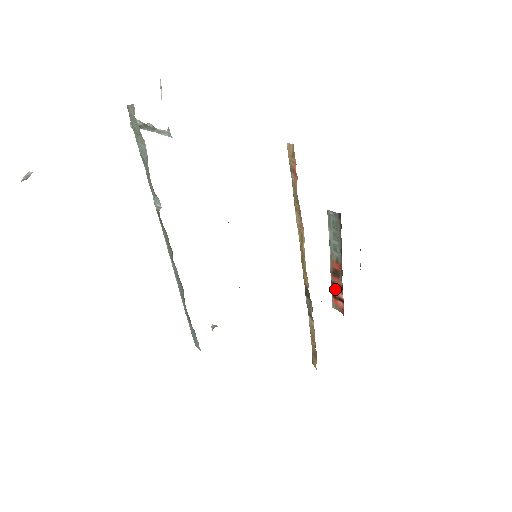
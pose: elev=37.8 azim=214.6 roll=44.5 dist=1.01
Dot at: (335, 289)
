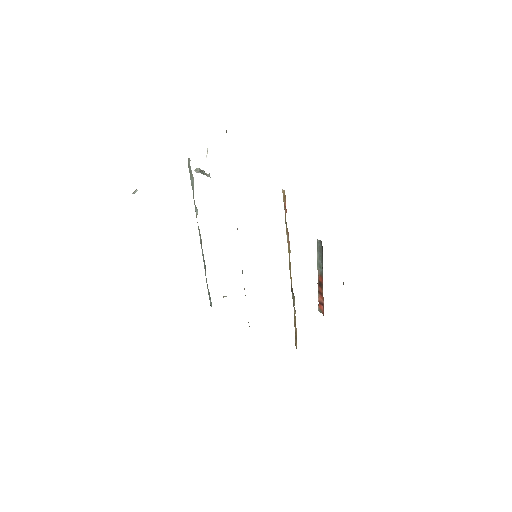
Dot at: (320, 296)
